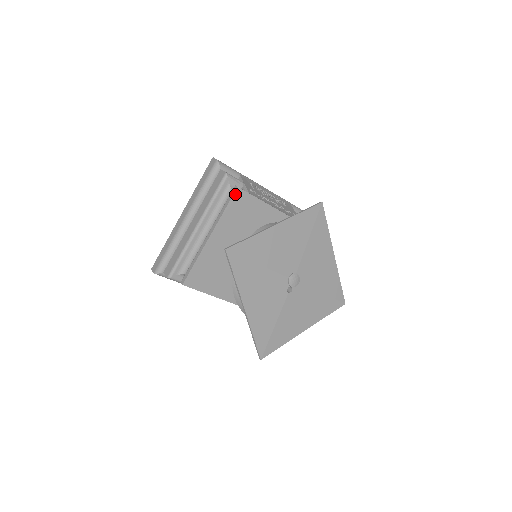
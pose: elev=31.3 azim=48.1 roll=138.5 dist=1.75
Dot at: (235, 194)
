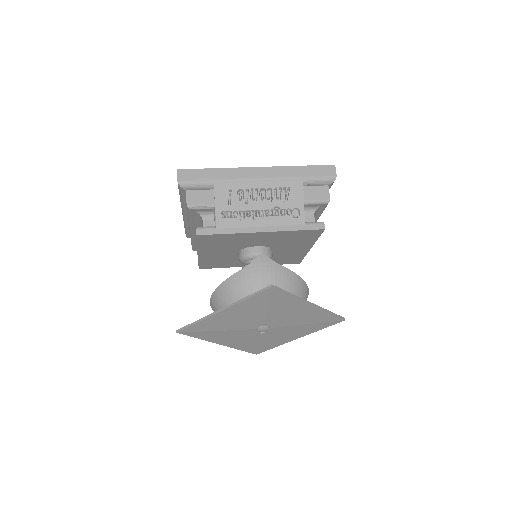
Dot at: (198, 238)
